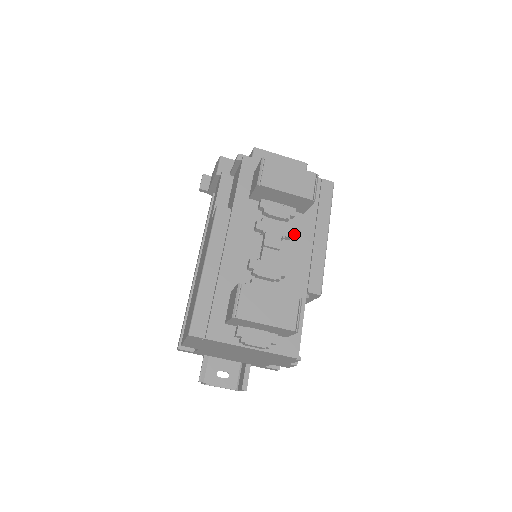
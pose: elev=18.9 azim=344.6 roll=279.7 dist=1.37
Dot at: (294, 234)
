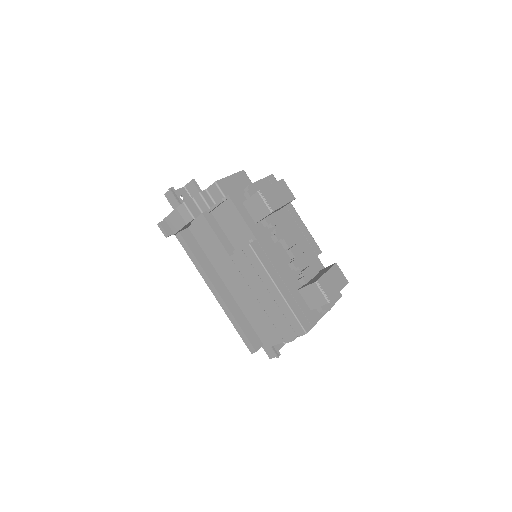
Dot at: occluded
